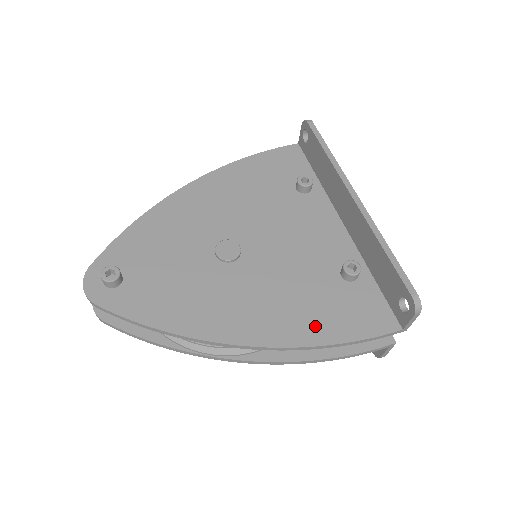
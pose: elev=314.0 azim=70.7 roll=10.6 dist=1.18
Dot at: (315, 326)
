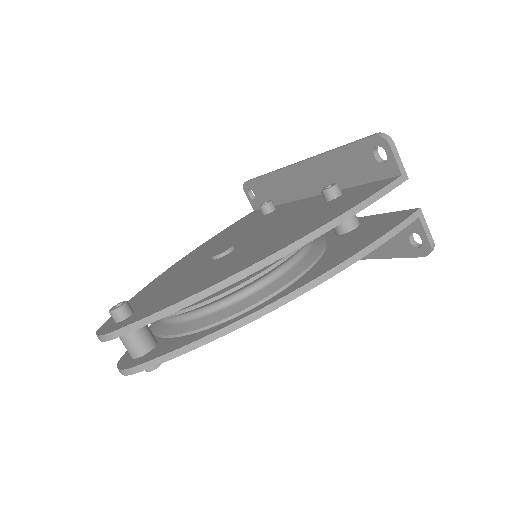
Dot at: (323, 218)
